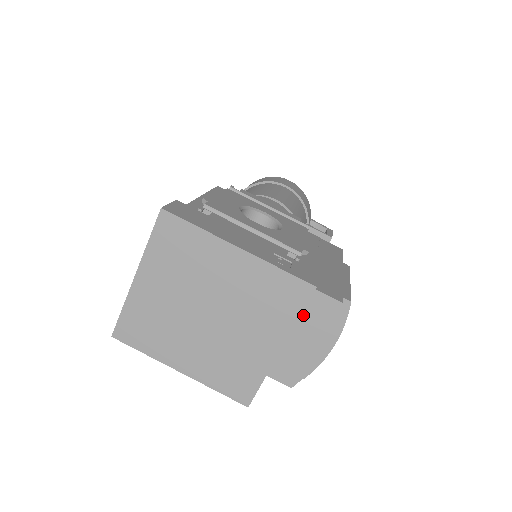
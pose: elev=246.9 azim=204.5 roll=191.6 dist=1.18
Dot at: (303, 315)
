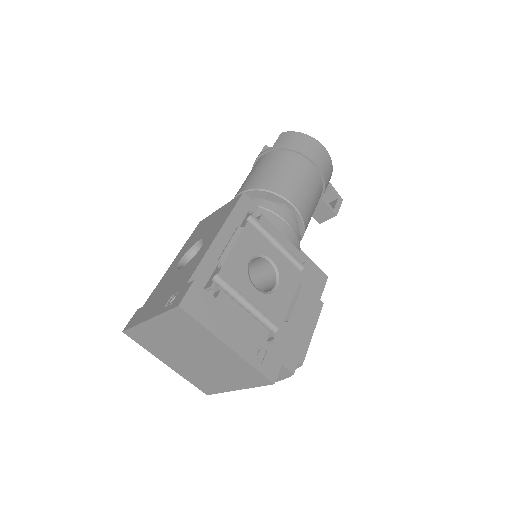
Dot at: occluded
